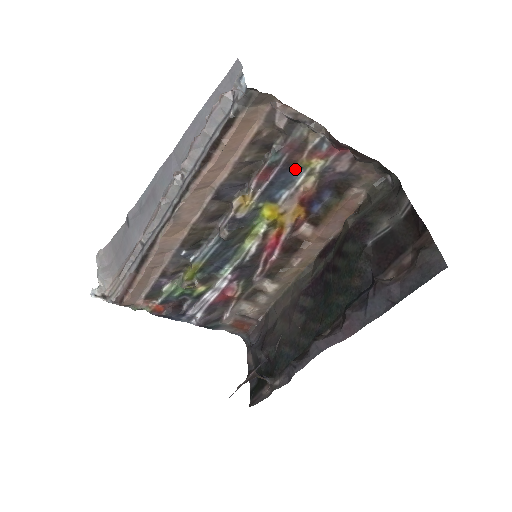
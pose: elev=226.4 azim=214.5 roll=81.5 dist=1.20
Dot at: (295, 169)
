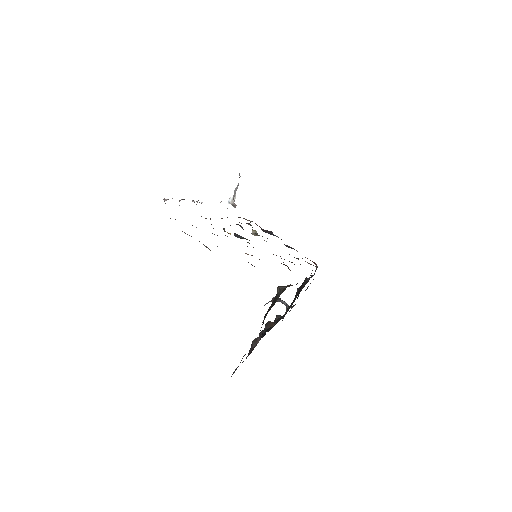
Dot at: occluded
